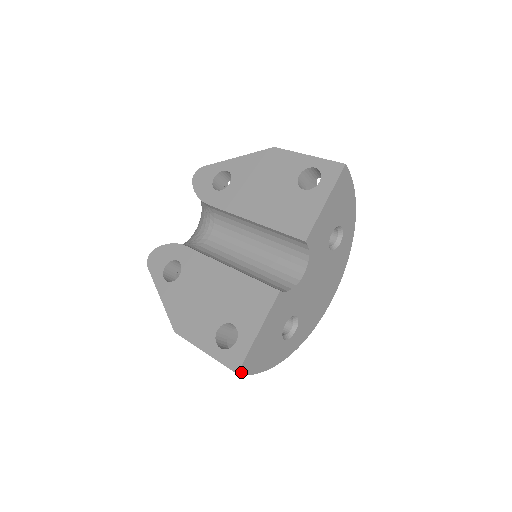
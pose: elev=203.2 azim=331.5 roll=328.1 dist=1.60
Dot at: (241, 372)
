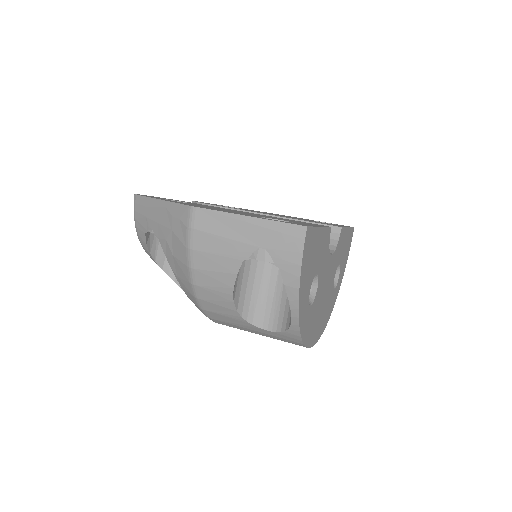
Dot at: (306, 234)
